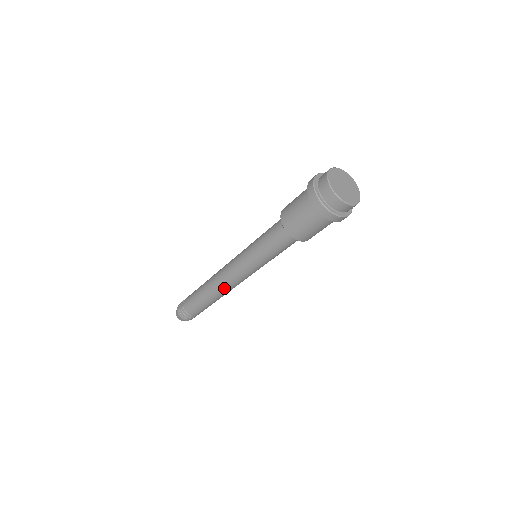
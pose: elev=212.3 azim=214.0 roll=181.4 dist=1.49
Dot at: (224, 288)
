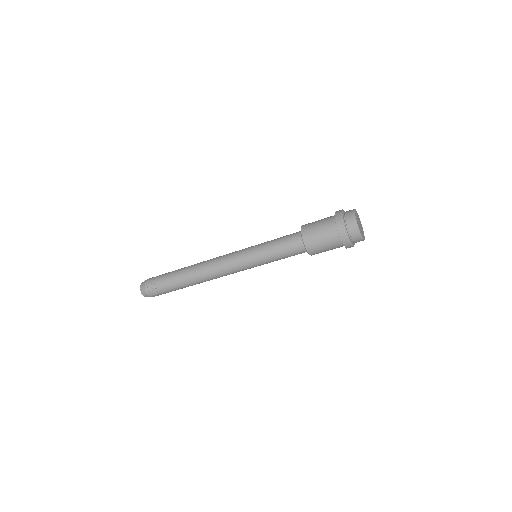
Dot at: occluded
